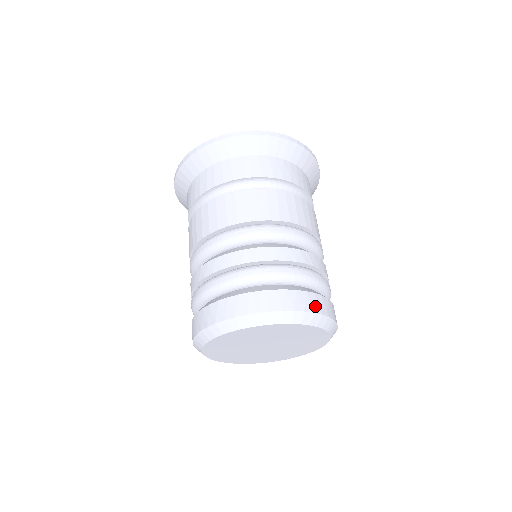
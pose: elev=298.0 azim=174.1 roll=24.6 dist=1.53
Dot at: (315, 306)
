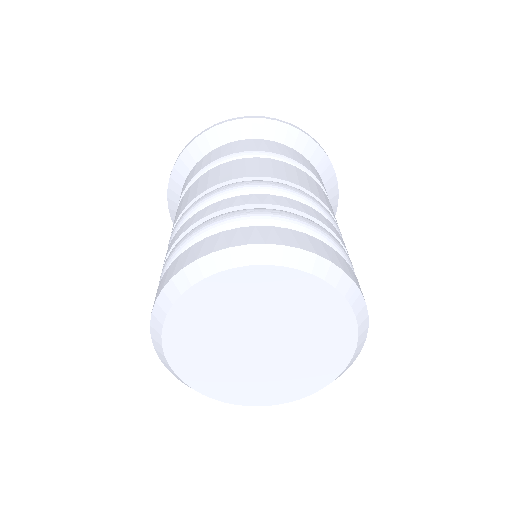
Dot at: (319, 250)
